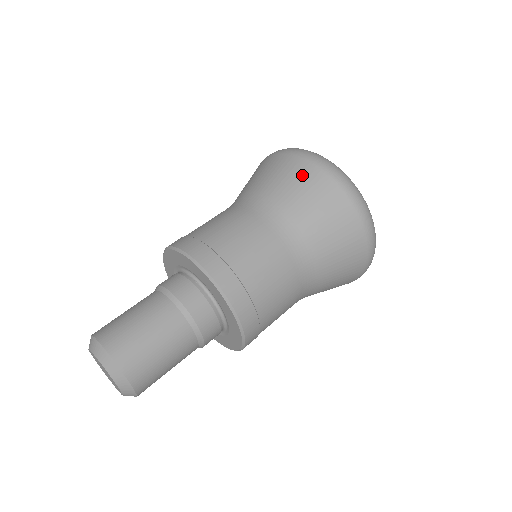
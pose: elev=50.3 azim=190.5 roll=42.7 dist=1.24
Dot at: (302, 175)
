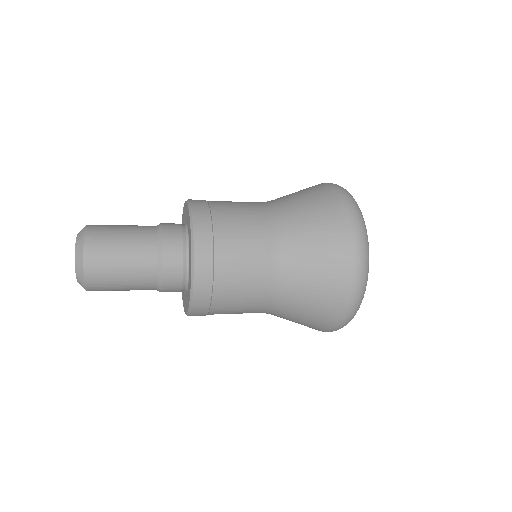
Dot at: (321, 196)
